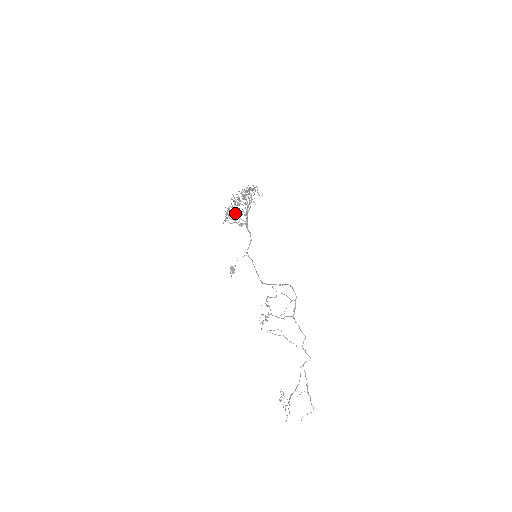
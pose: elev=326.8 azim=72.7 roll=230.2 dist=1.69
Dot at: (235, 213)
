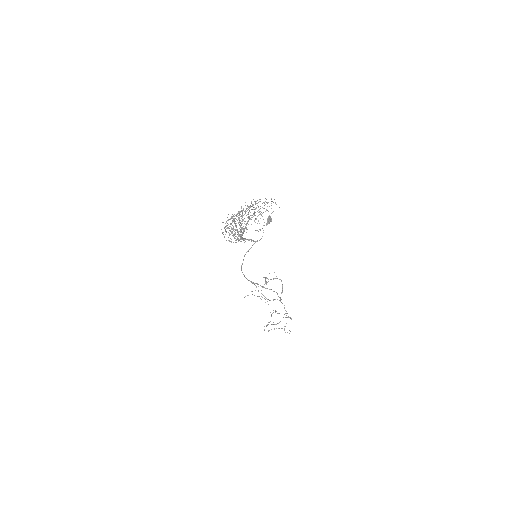
Dot at: occluded
